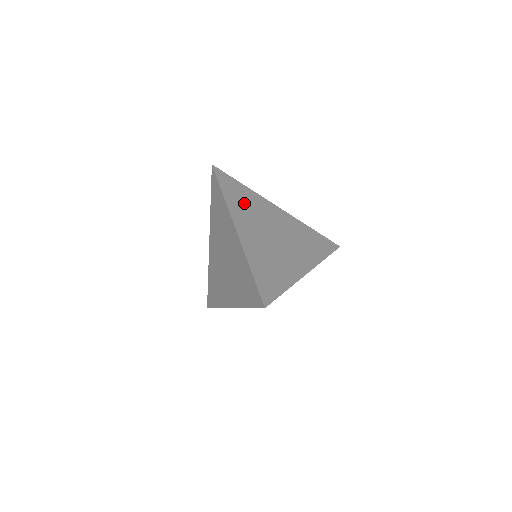
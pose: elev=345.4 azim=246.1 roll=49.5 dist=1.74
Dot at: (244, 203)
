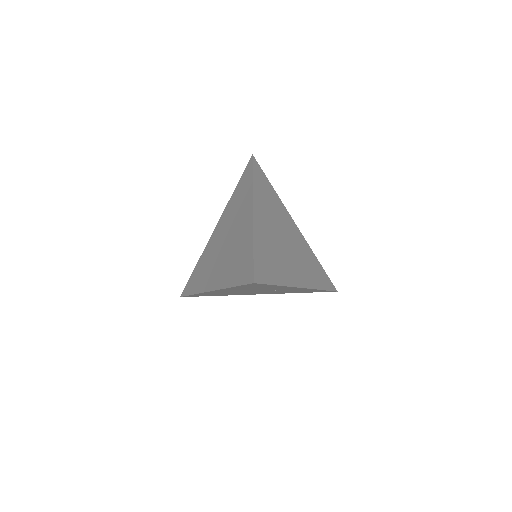
Dot at: (268, 199)
